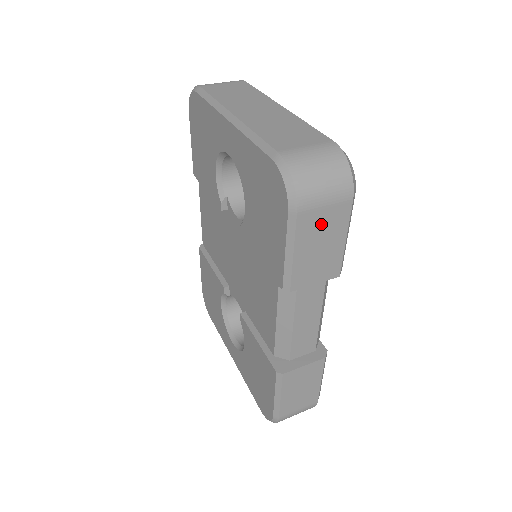
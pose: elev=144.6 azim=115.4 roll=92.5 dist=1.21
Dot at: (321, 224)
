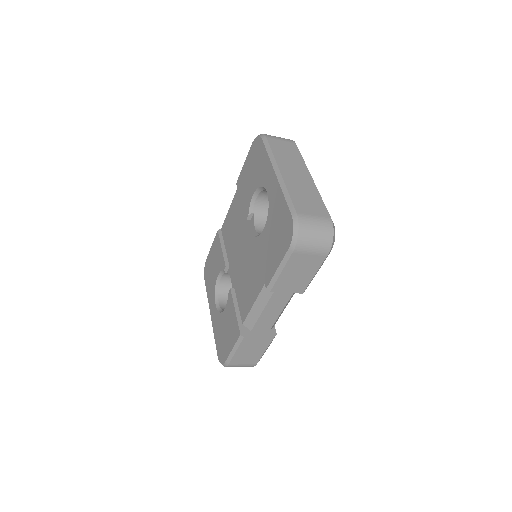
Dot at: (304, 262)
